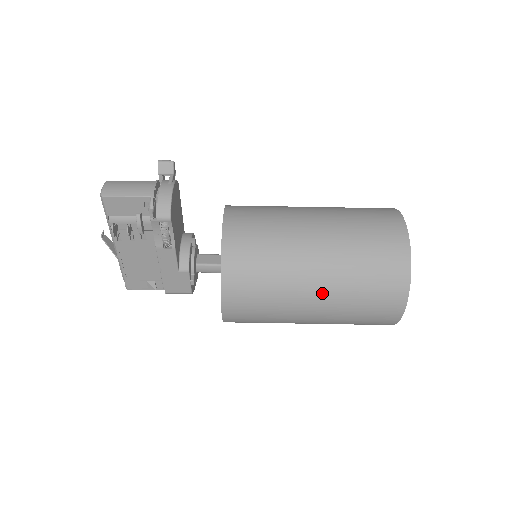
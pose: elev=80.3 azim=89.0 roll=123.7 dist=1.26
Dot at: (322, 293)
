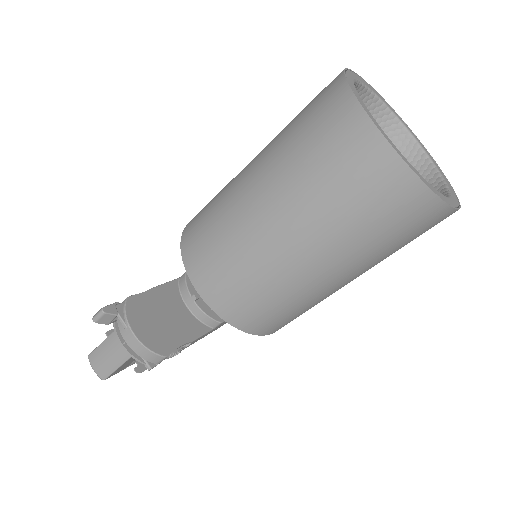
Dot at: (353, 275)
